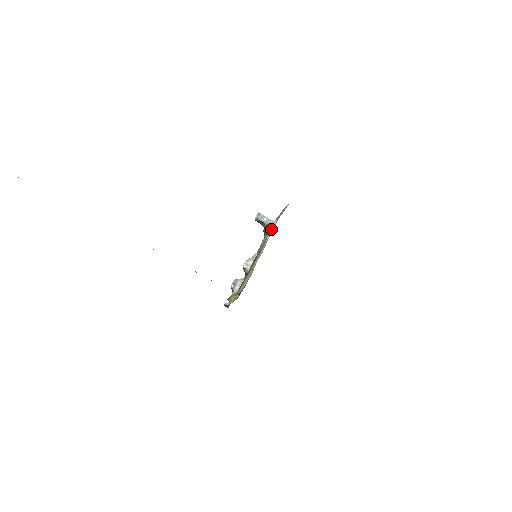
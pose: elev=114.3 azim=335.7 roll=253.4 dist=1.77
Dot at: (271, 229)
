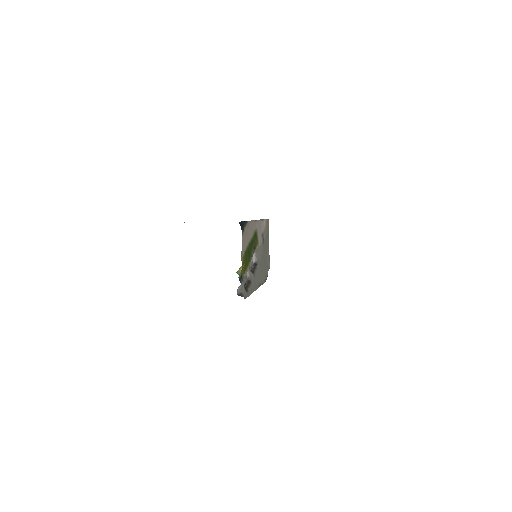
Dot at: occluded
